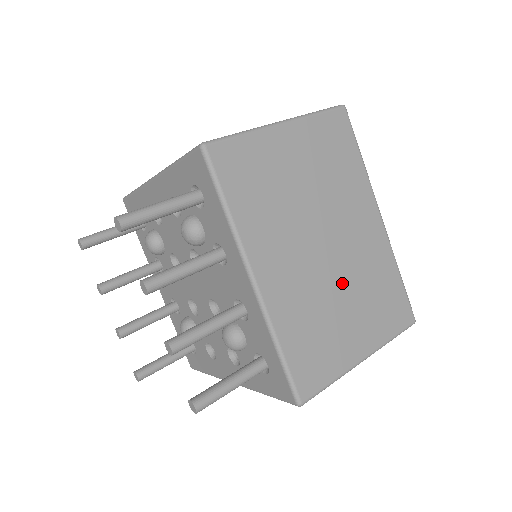
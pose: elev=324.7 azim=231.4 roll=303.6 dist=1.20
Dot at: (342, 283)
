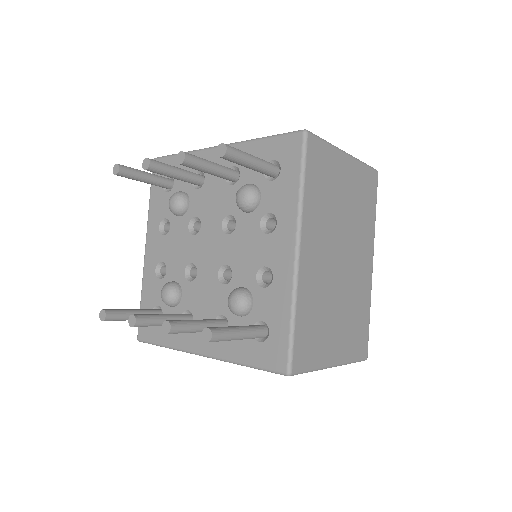
Dot at: occluded
